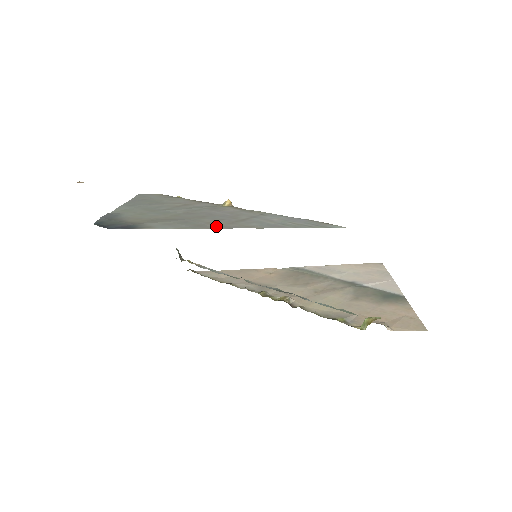
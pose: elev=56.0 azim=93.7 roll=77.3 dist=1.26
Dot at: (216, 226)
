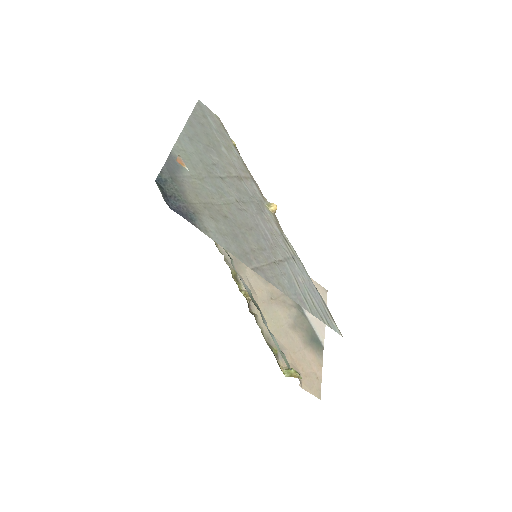
Dot at: (258, 266)
